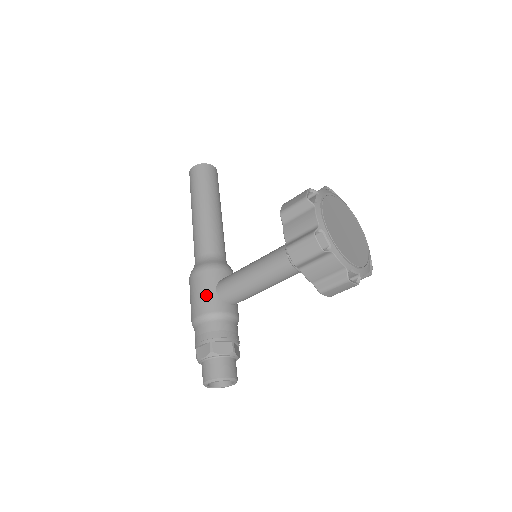
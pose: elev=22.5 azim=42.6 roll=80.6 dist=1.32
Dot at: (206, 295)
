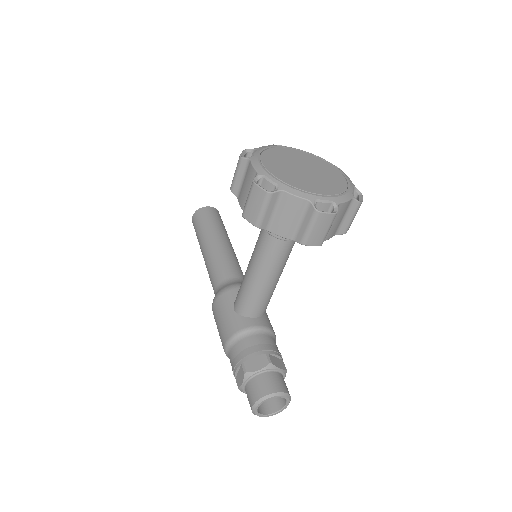
Dot at: (226, 319)
